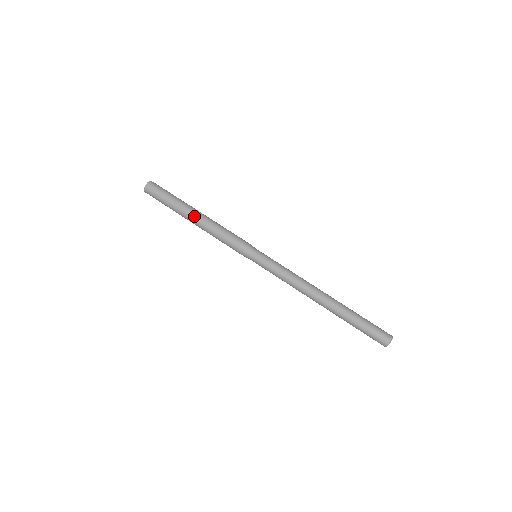
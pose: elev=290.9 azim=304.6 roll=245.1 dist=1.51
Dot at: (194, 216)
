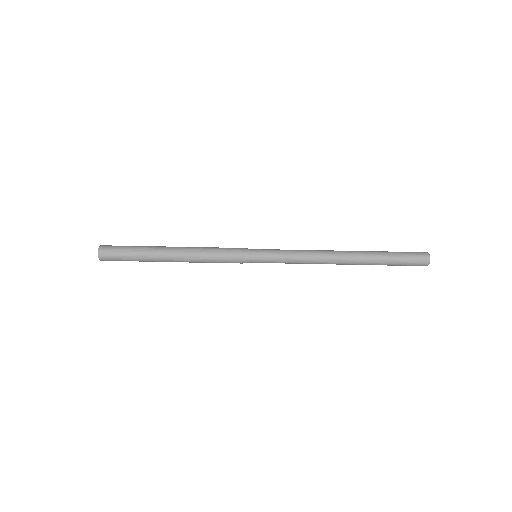
Dot at: (170, 256)
